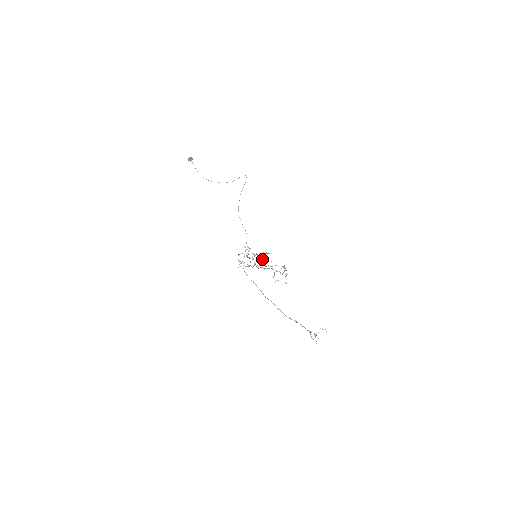
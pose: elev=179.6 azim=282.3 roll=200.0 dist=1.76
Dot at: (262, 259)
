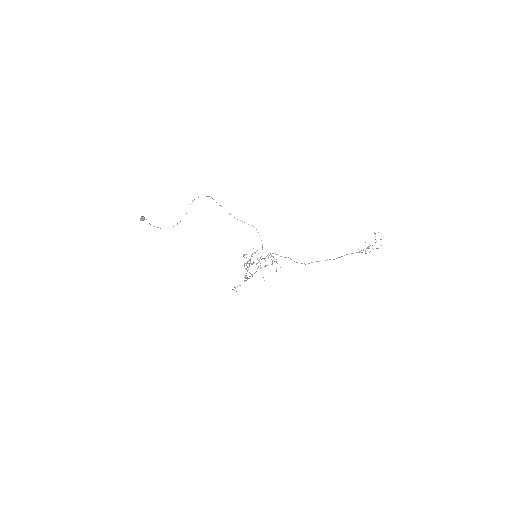
Dot at: (254, 262)
